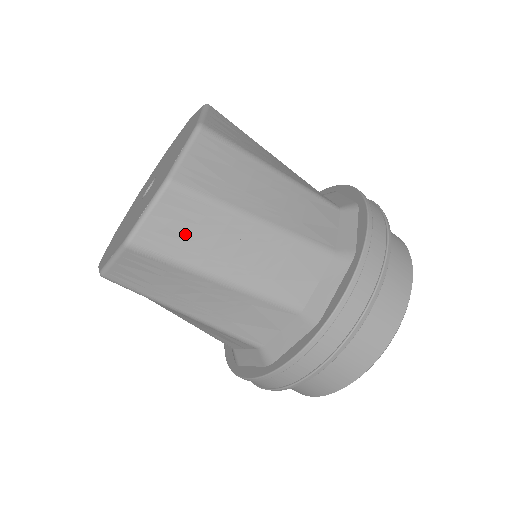
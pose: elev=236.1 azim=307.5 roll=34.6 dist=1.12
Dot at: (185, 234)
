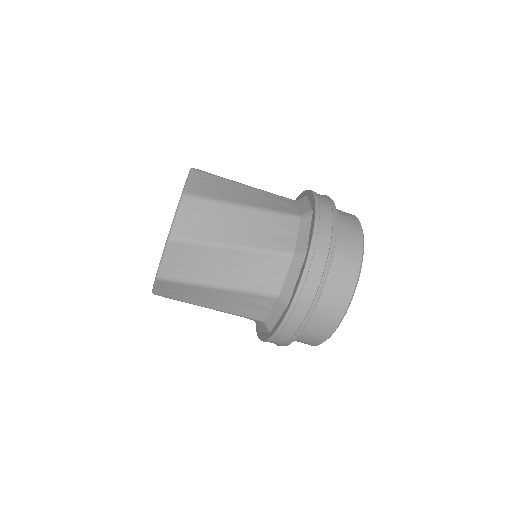
Dot at: (213, 188)
